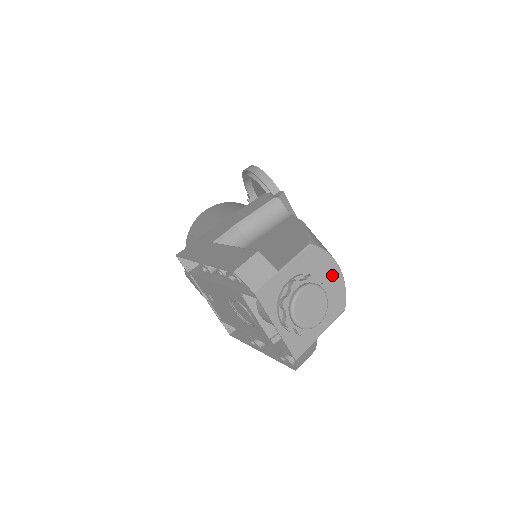
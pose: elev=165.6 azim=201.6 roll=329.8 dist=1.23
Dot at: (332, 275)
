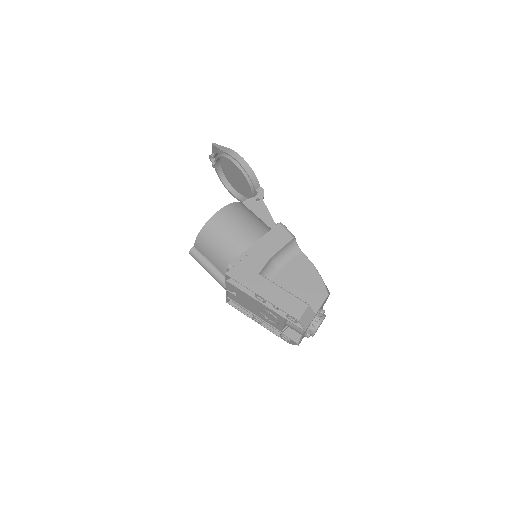
Dot at: (325, 301)
